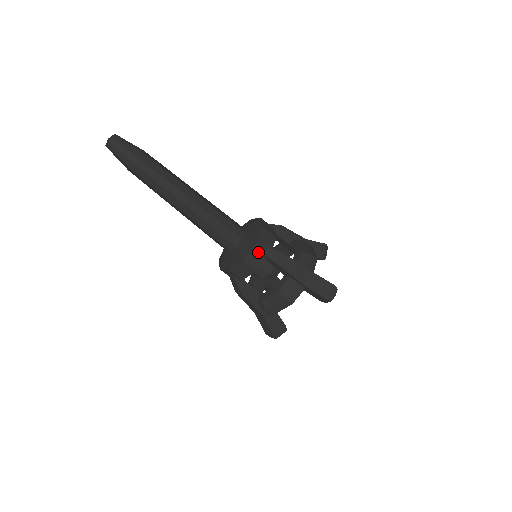
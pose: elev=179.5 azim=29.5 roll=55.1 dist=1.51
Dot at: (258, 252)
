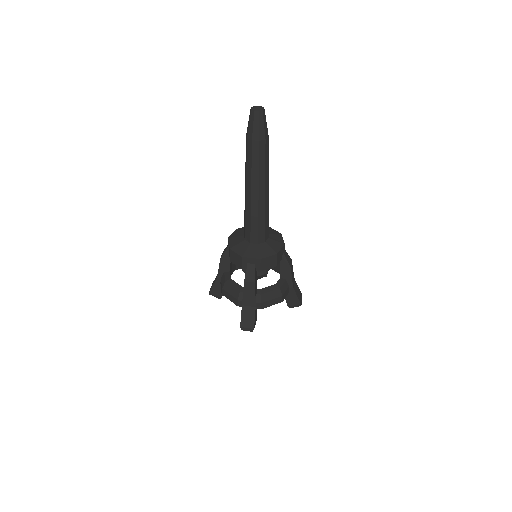
Dot at: (282, 252)
